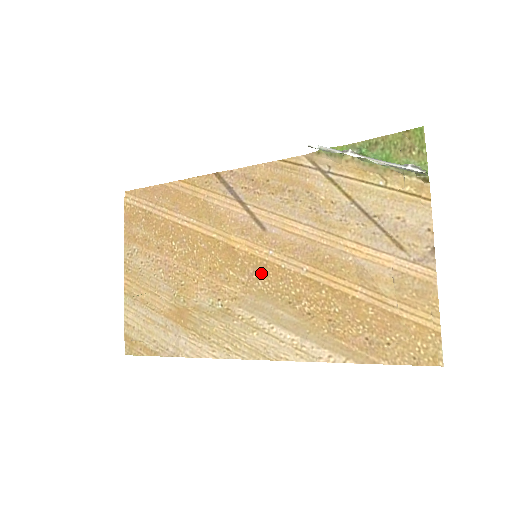
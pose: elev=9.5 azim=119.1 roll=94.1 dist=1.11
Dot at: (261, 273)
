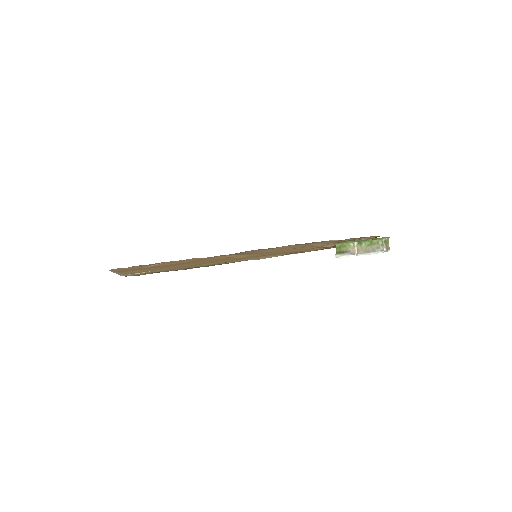
Dot at: occluded
